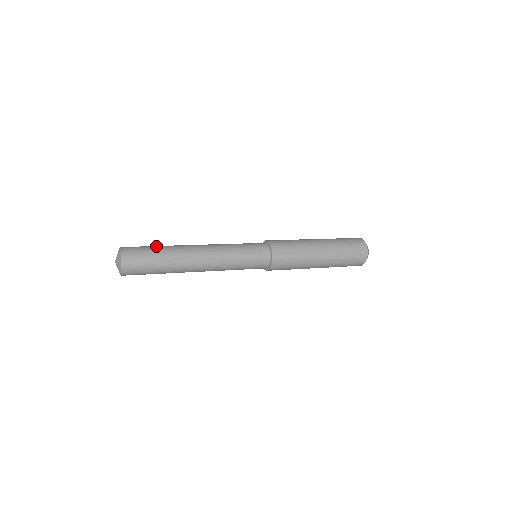
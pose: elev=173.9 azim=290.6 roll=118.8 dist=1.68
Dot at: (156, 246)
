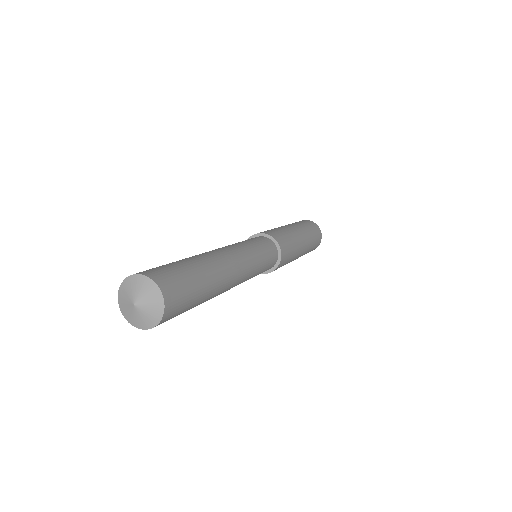
Dot at: occluded
